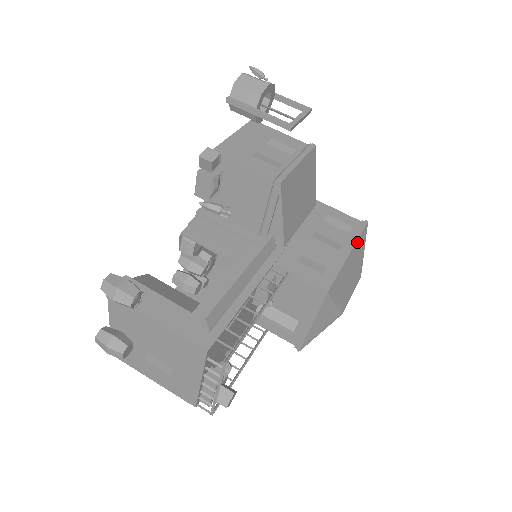
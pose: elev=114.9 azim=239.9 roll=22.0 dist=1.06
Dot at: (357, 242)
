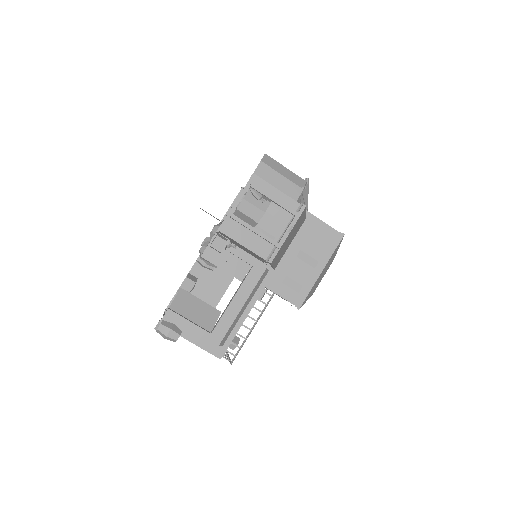
Dot at: (331, 257)
